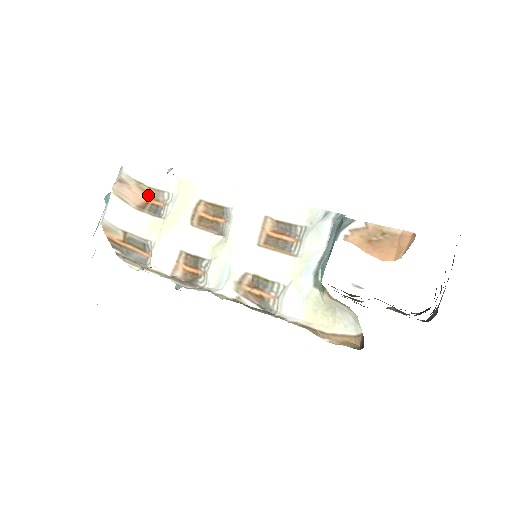
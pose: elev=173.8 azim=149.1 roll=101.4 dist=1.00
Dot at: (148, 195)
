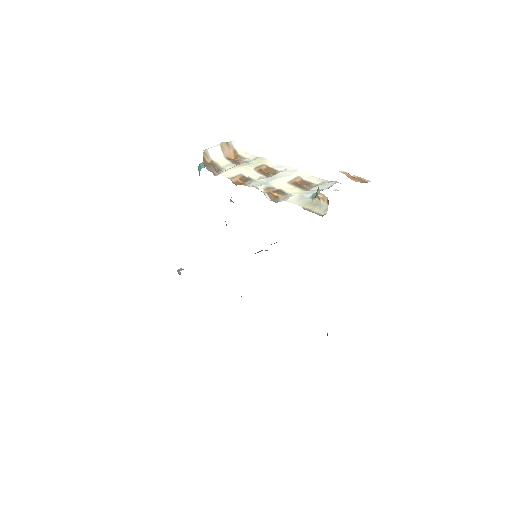
Dot at: (236, 157)
